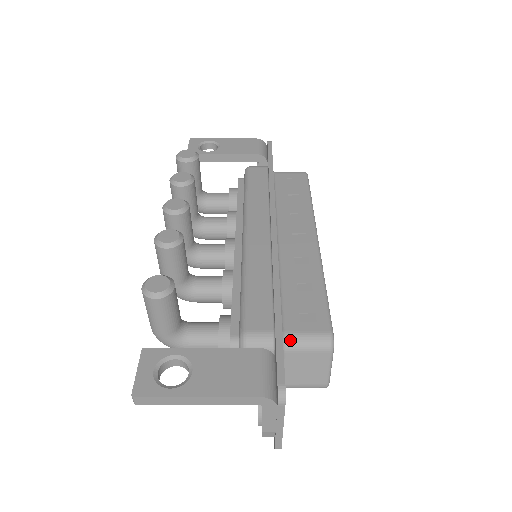
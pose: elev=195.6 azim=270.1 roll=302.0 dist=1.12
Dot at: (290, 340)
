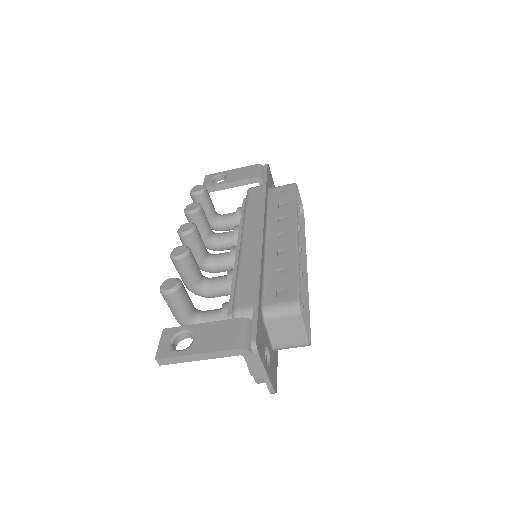
Dot at: (268, 310)
